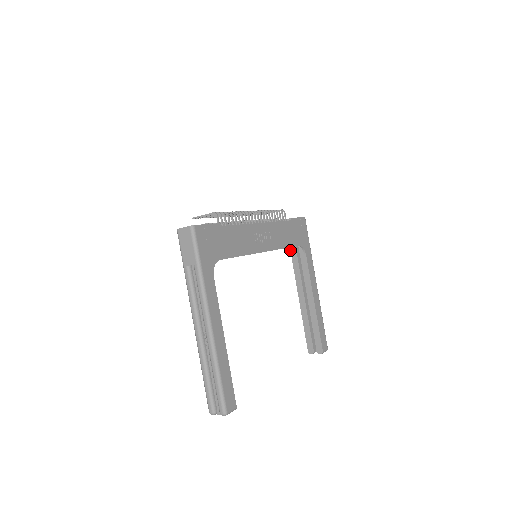
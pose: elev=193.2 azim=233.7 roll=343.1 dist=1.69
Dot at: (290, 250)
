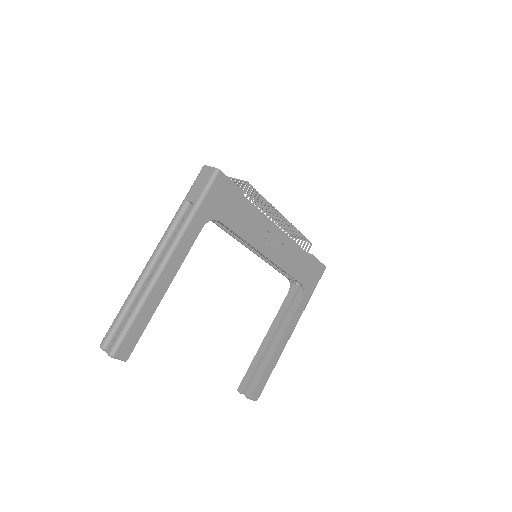
Dot at: (291, 285)
